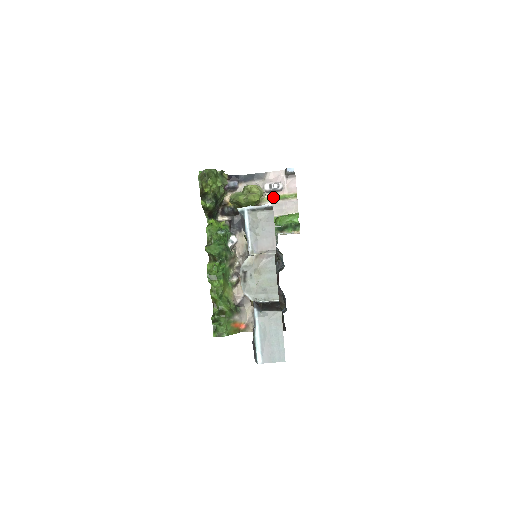
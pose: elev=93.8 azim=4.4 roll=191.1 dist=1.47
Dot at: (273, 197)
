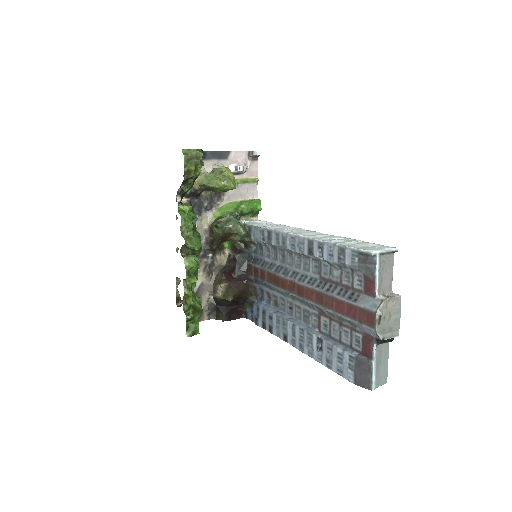
Dot at: (236, 180)
